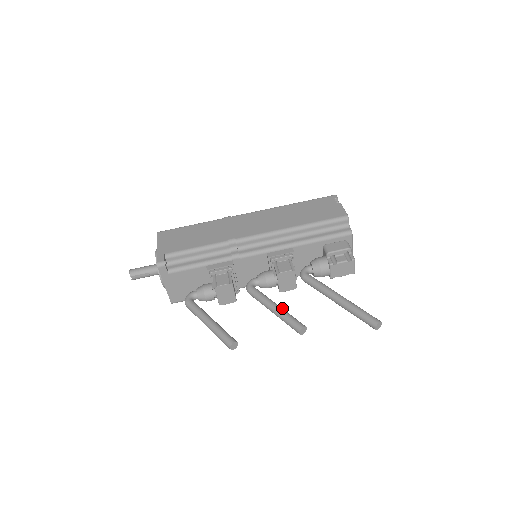
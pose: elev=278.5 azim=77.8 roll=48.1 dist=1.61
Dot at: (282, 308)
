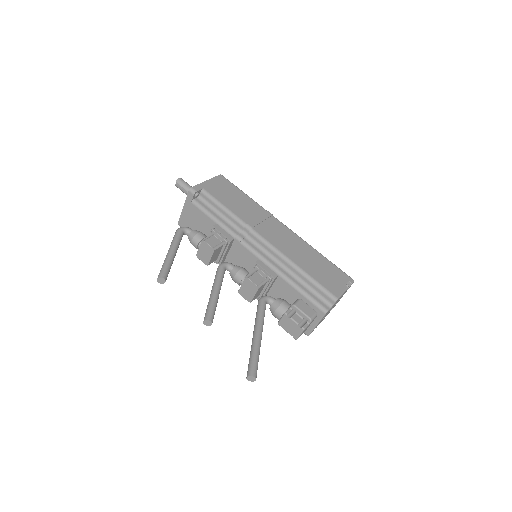
Dot at: (218, 297)
